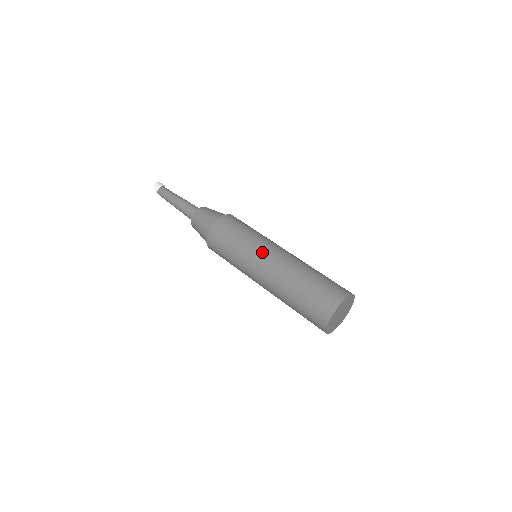
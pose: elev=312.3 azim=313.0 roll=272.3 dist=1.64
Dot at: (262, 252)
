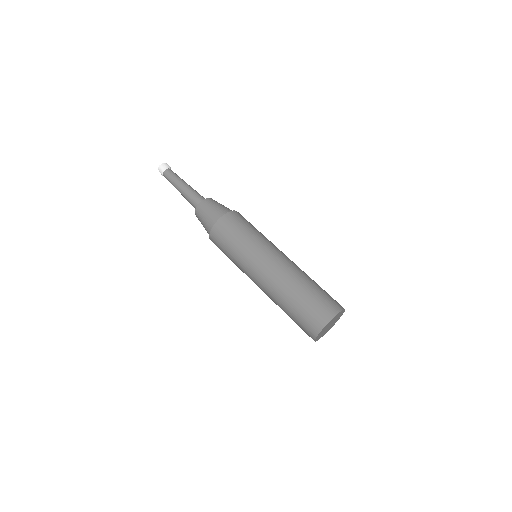
Dot at: (253, 269)
